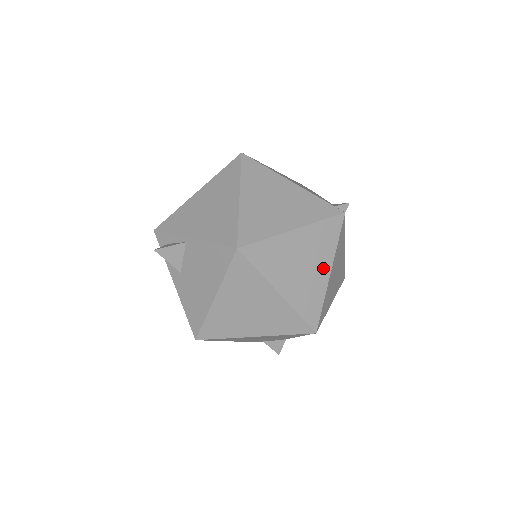
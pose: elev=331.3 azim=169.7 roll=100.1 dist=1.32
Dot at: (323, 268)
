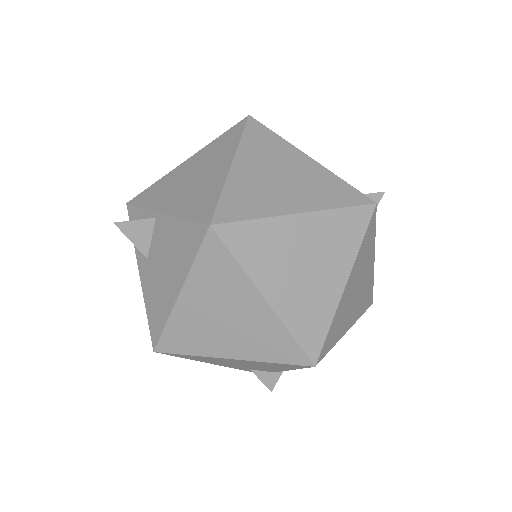
Dot at: (336, 275)
